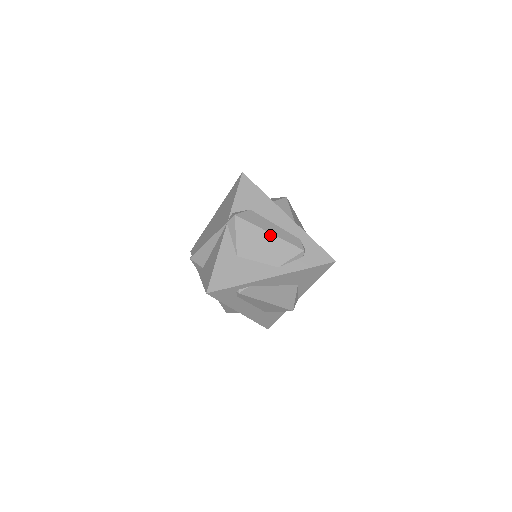
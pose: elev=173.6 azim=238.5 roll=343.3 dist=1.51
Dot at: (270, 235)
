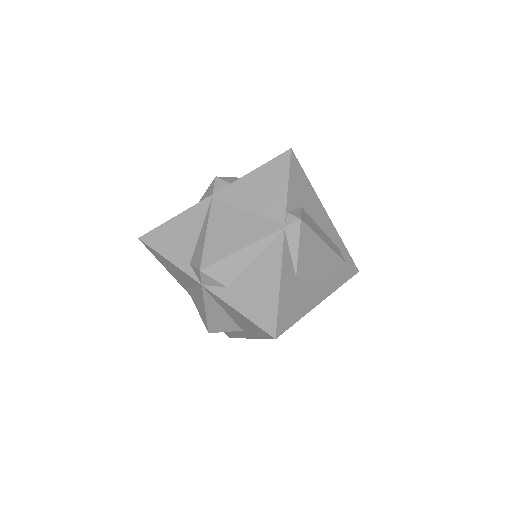
Dot at: (326, 246)
